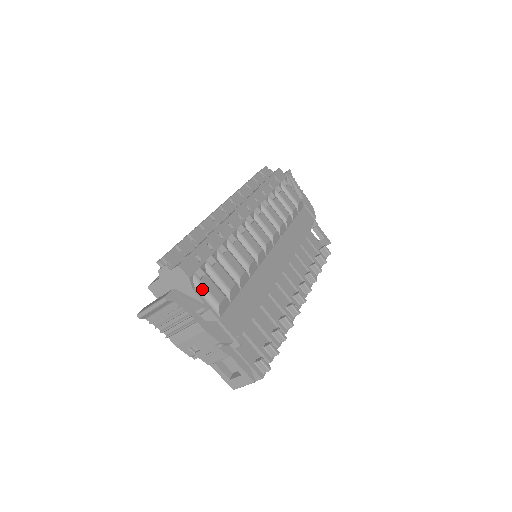
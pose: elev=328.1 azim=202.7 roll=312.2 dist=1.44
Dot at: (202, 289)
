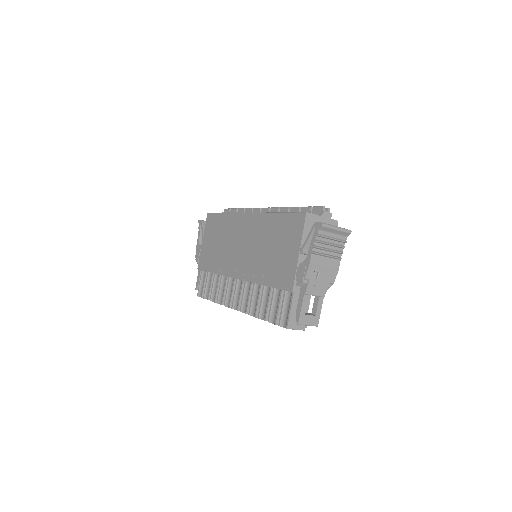
Dot at: occluded
